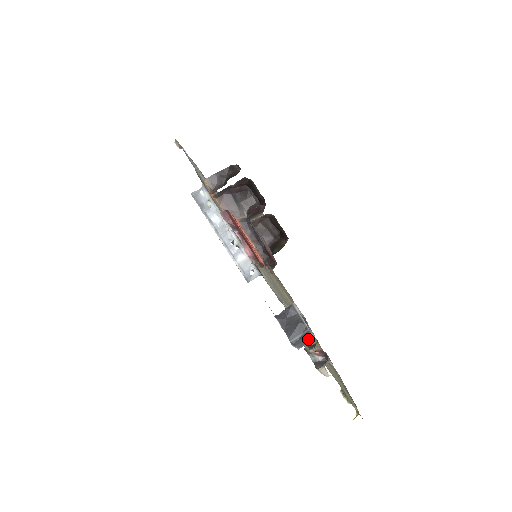
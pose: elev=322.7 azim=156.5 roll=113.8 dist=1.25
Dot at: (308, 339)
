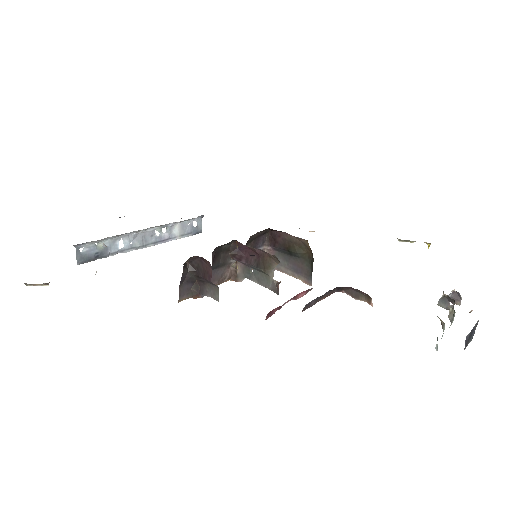
Dot at: (476, 325)
